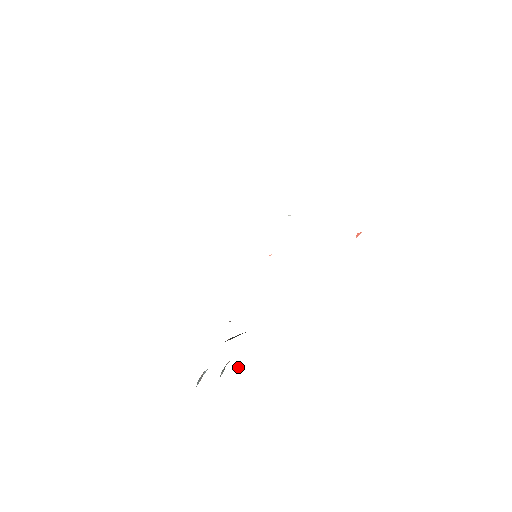
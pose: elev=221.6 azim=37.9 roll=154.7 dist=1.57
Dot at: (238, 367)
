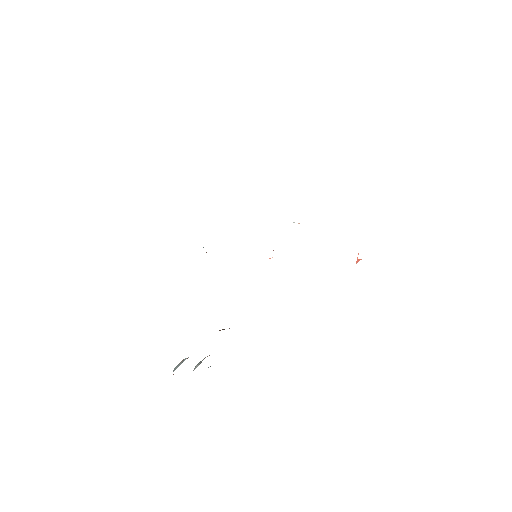
Dot at: occluded
